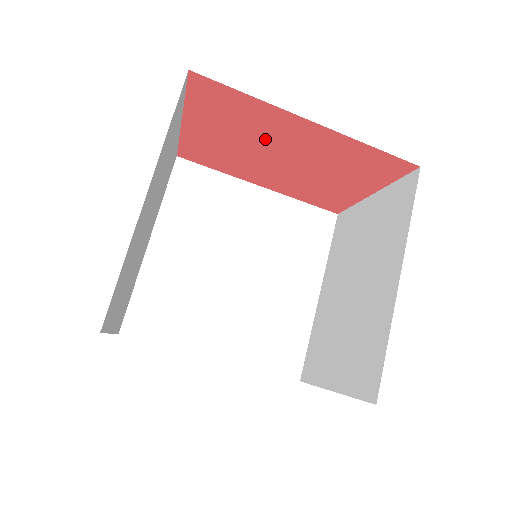
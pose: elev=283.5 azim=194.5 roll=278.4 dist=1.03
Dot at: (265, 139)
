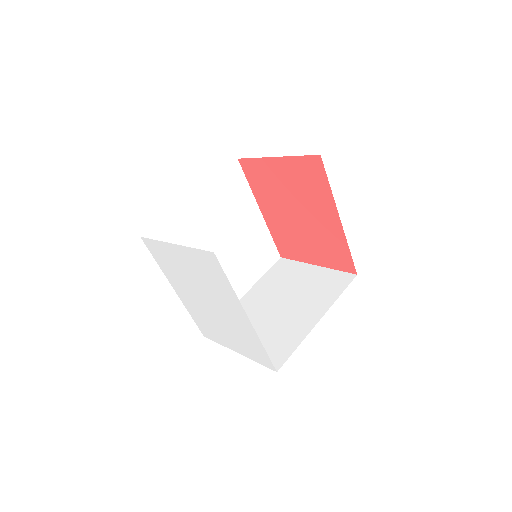
Dot at: (305, 203)
